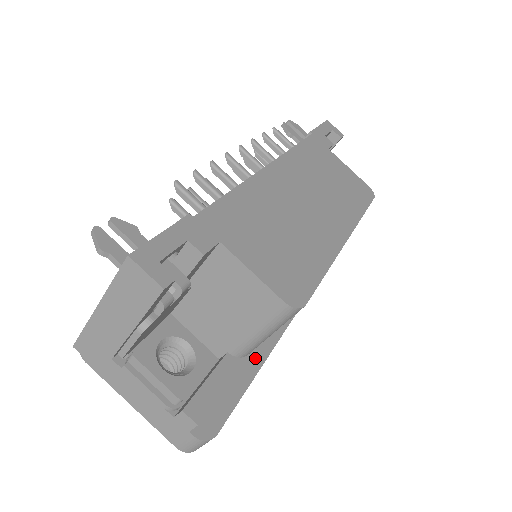
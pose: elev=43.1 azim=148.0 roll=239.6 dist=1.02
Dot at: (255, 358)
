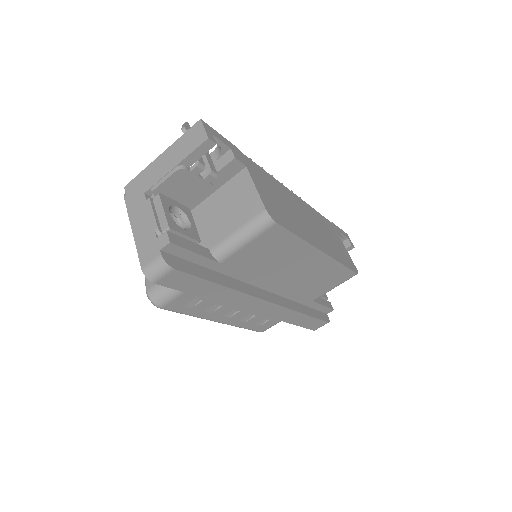
Dot at: (222, 279)
